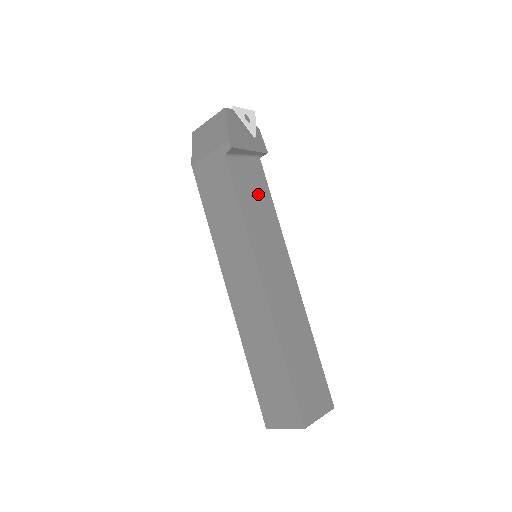
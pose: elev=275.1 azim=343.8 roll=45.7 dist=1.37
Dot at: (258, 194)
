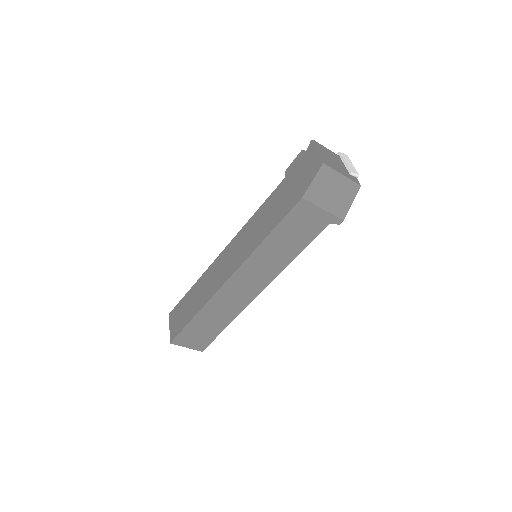
Dot at: occluded
